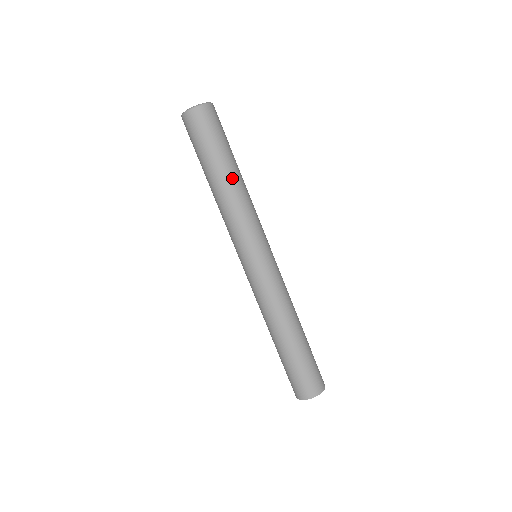
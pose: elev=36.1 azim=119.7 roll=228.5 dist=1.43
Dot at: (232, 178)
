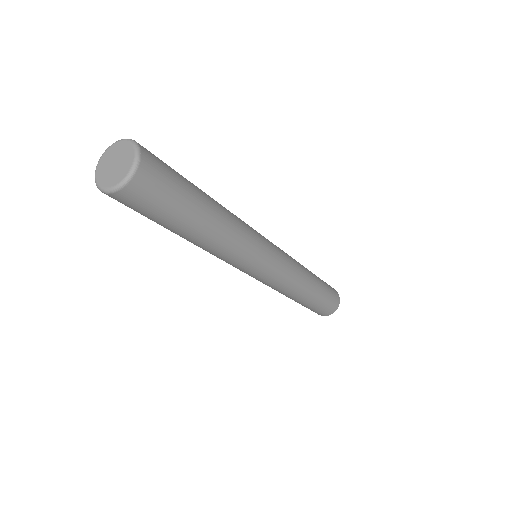
Dot at: (210, 231)
